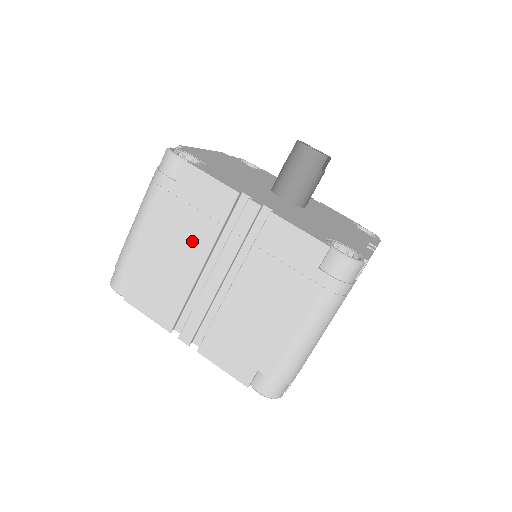
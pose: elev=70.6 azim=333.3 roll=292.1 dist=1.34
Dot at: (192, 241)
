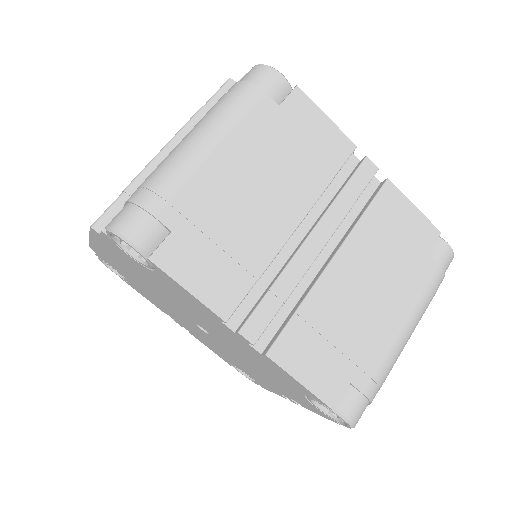
Dot at: (289, 189)
